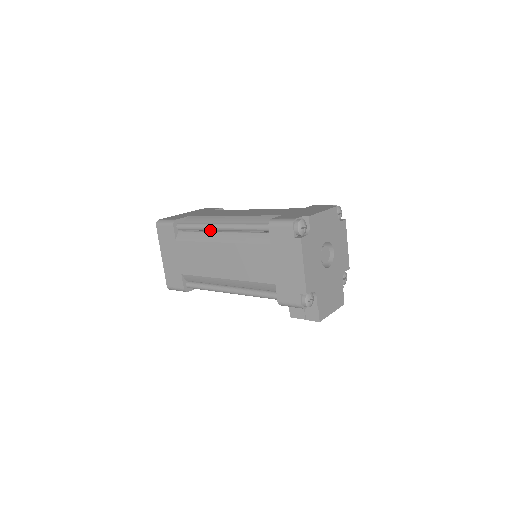
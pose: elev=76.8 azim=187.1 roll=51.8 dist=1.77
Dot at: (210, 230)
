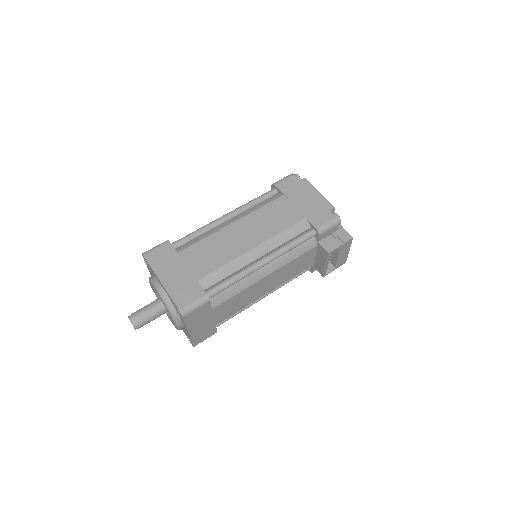
Dot at: (214, 226)
